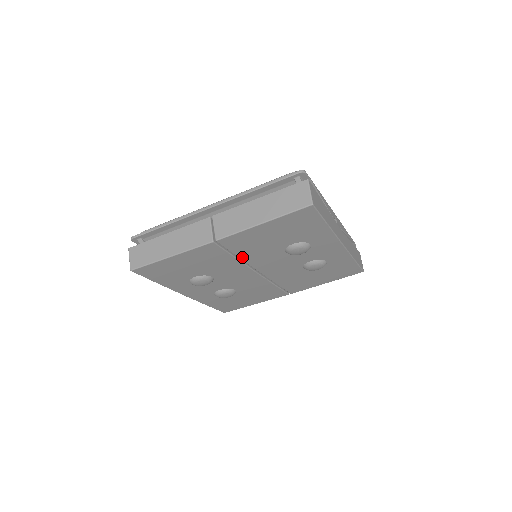
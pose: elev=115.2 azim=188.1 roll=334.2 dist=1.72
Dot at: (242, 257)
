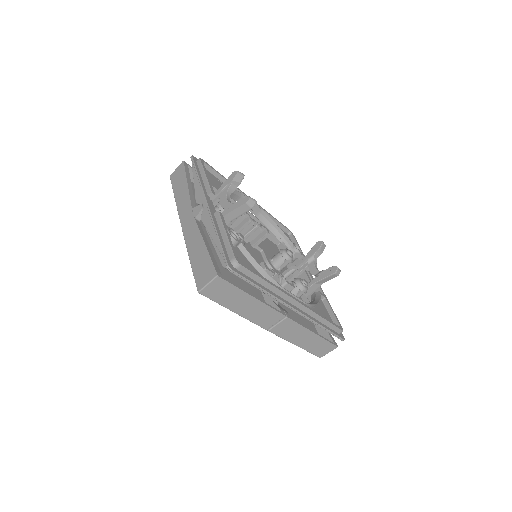
Dot at: occluded
